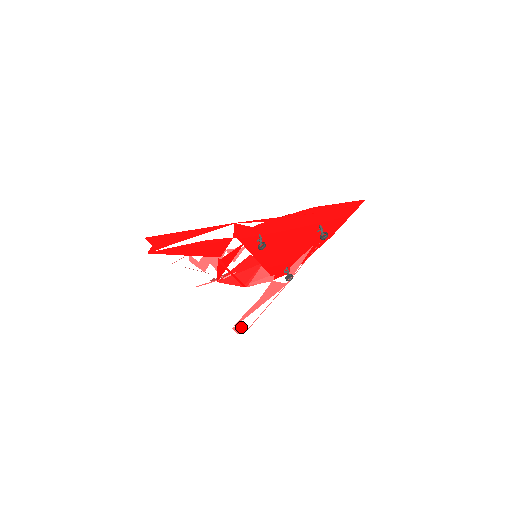
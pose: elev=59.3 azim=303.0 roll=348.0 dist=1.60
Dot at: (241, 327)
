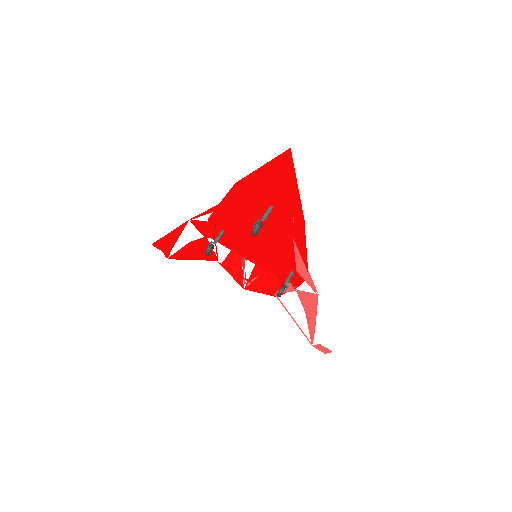
Dot at: (321, 346)
